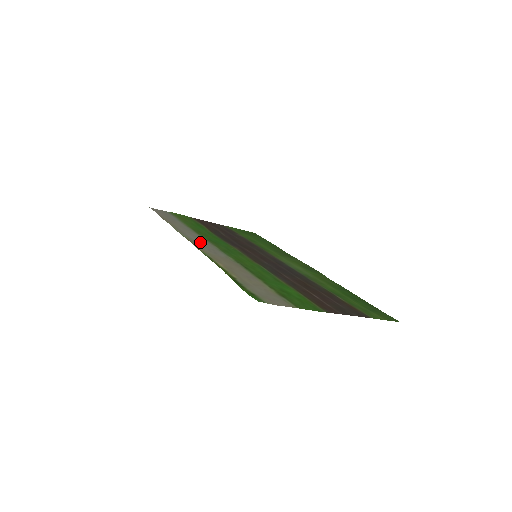
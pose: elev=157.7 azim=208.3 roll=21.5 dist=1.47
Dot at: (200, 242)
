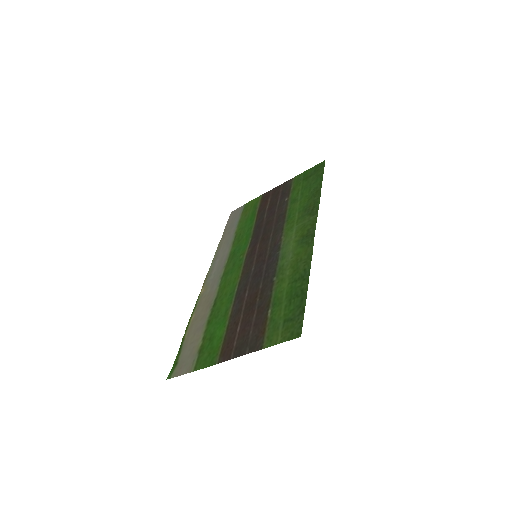
Dot at: (214, 272)
